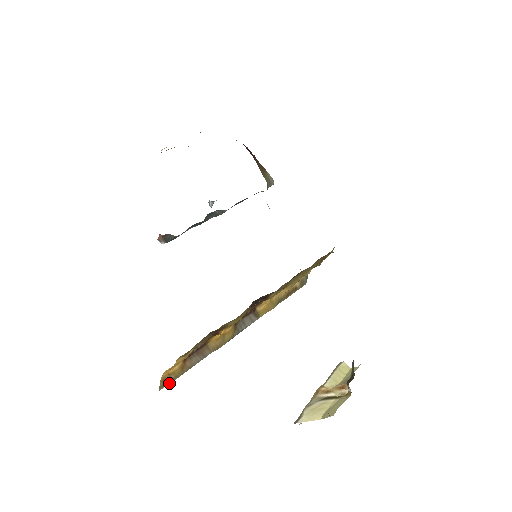
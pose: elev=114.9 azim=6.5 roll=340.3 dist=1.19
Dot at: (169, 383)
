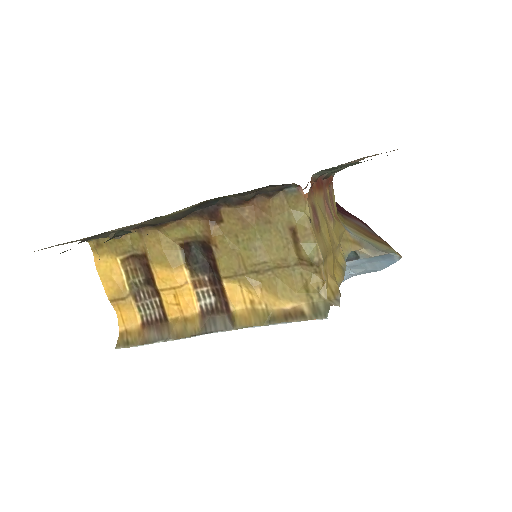
Dot at: (126, 347)
